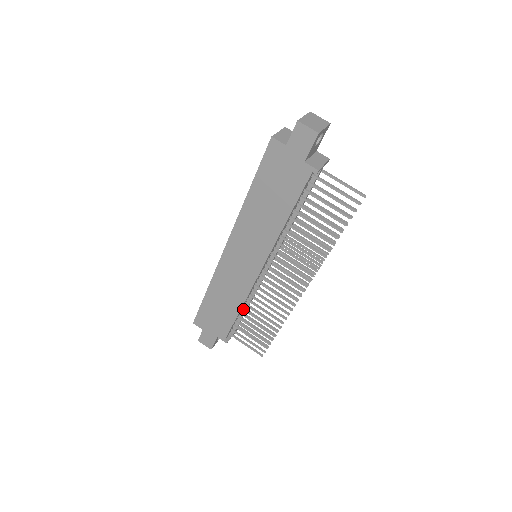
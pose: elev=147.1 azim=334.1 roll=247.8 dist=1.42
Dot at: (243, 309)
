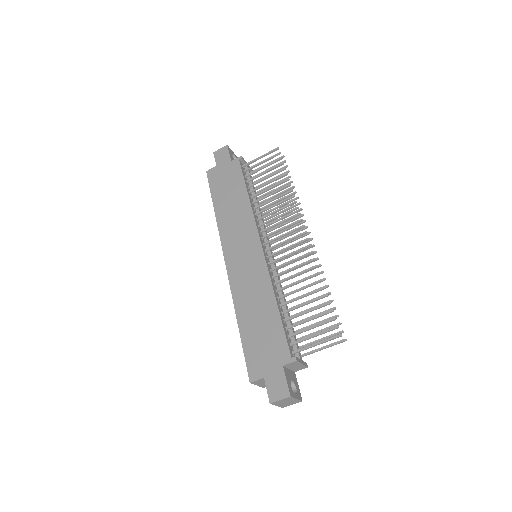
Dot at: (280, 305)
